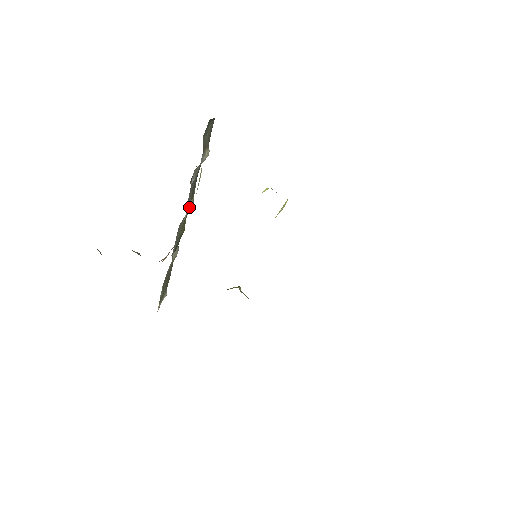
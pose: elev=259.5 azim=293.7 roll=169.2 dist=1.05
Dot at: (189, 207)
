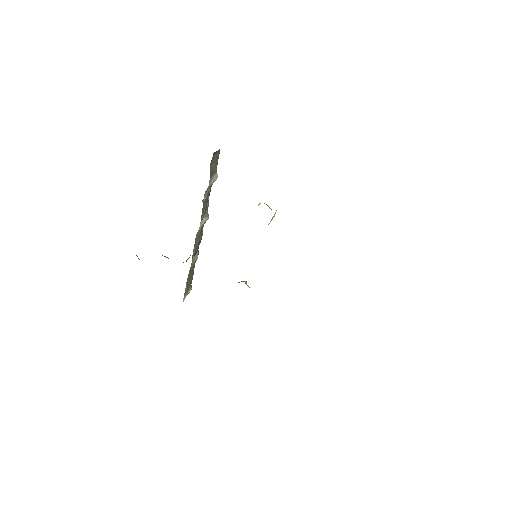
Dot at: (203, 220)
